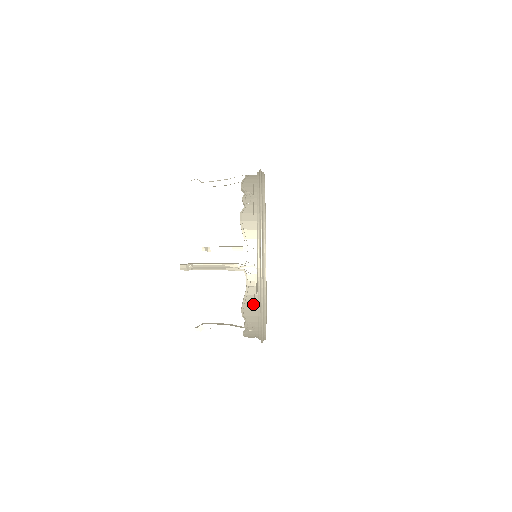
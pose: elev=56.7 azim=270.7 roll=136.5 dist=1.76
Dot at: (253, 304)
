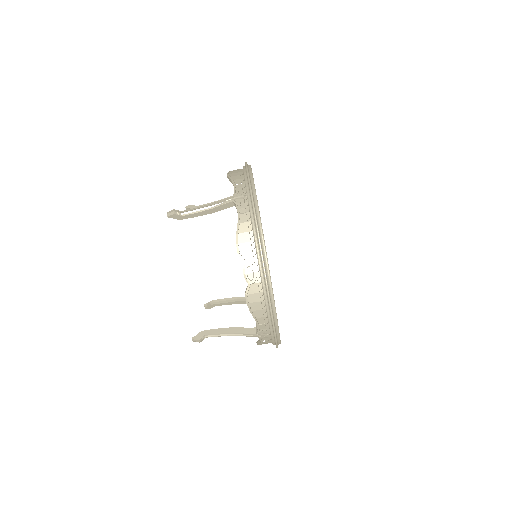
Dot at: (248, 234)
